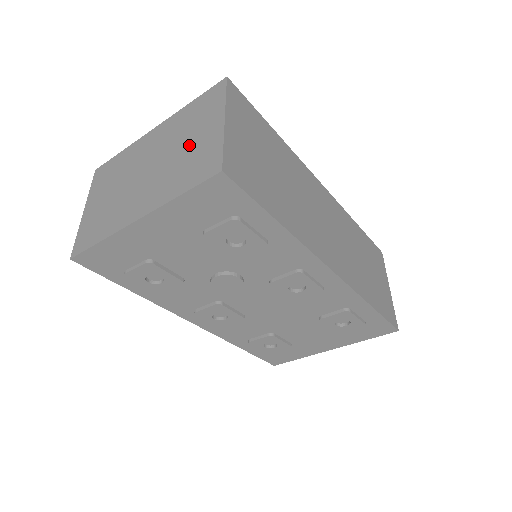
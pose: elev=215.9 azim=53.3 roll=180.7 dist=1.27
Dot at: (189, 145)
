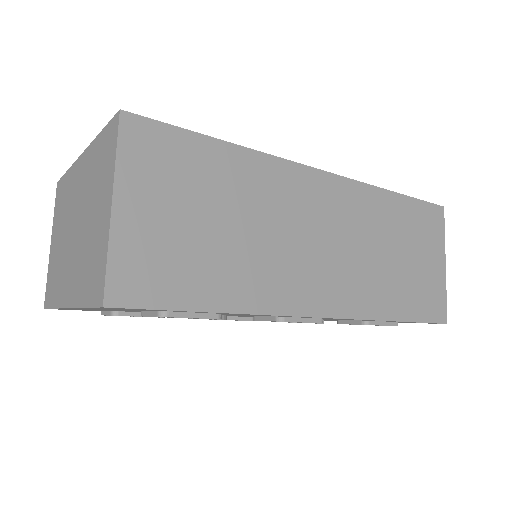
Dot at: (92, 223)
